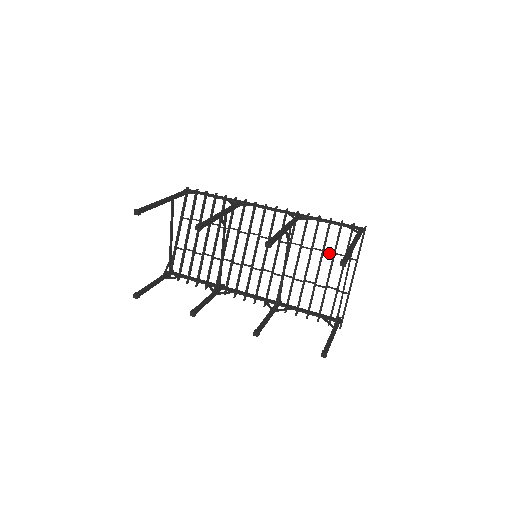
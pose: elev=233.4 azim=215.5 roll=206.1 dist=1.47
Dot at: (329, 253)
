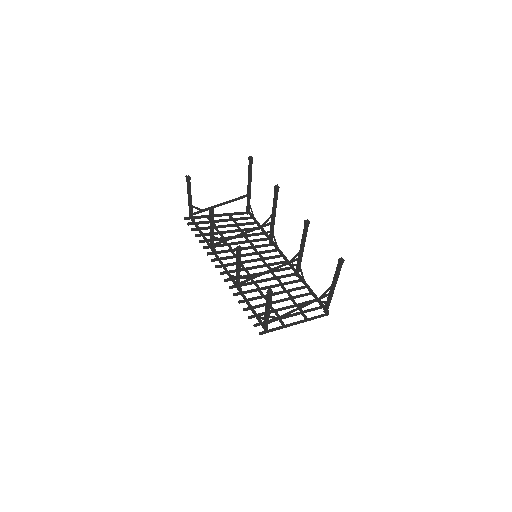
Dot at: occluded
